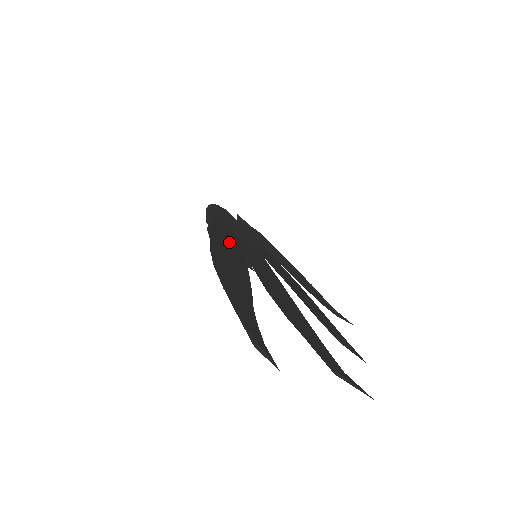
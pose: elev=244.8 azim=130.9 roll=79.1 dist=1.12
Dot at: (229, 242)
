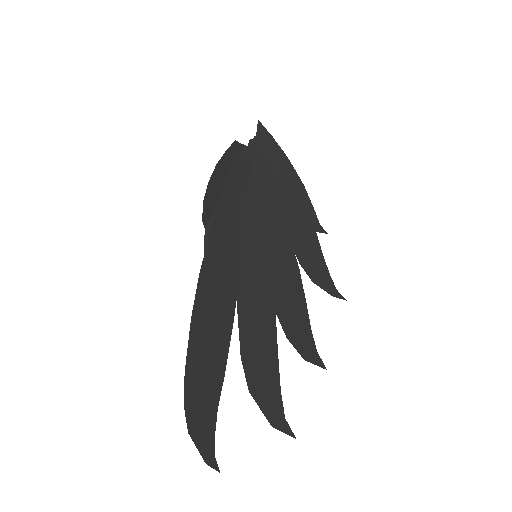
Dot at: (220, 281)
